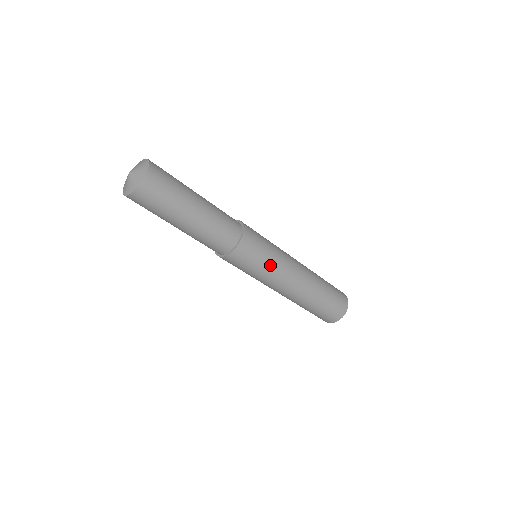
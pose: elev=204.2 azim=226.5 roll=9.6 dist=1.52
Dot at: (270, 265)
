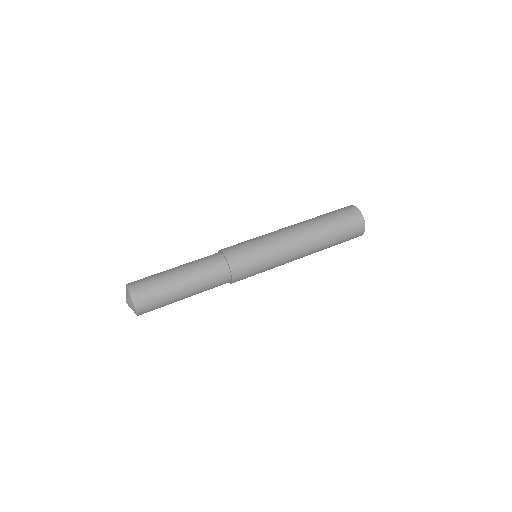
Dot at: (264, 249)
